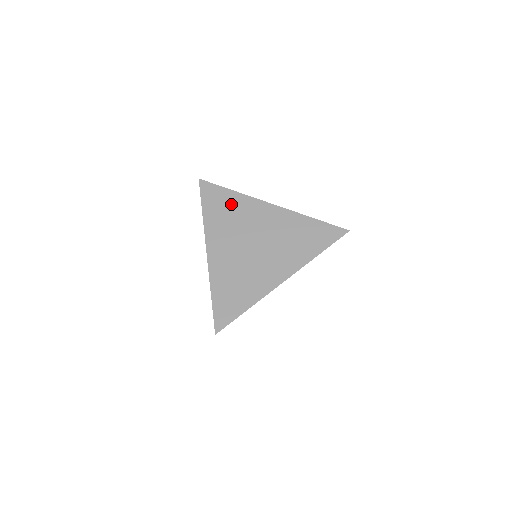
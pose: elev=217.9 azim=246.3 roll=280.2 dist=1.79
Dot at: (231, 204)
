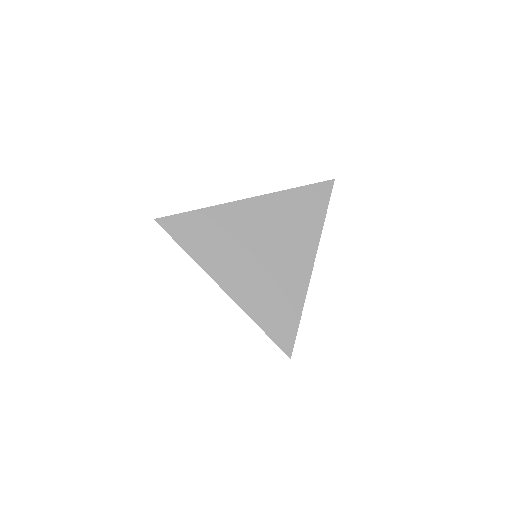
Dot at: occluded
